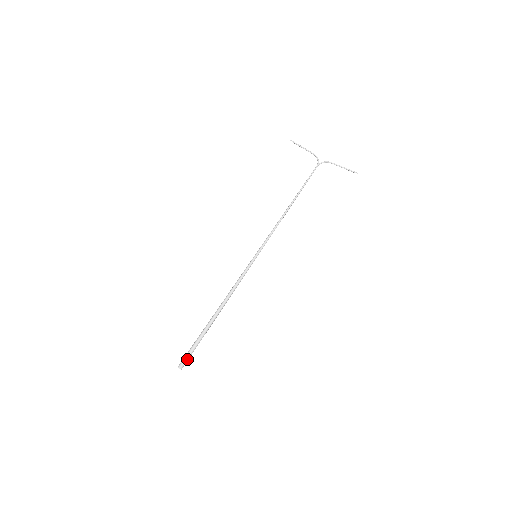
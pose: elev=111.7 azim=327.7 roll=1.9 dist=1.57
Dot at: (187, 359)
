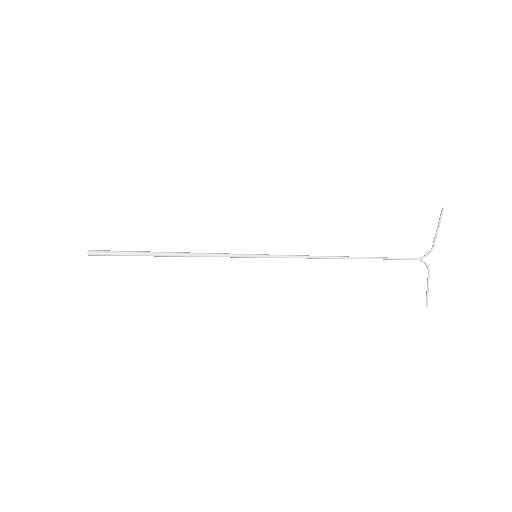
Dot at: (102, 255)
